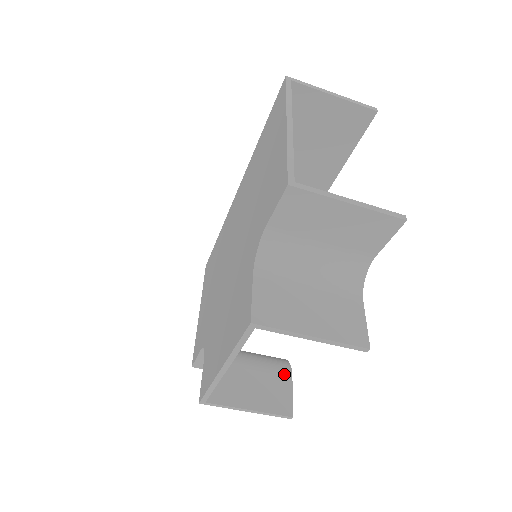
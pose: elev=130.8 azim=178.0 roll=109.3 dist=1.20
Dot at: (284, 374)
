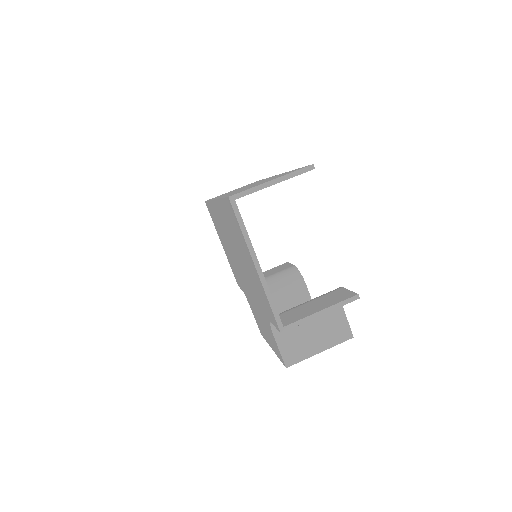
Dot at: (301, 288)
